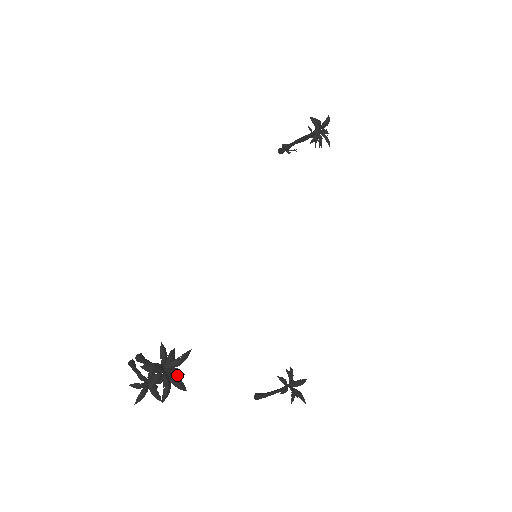
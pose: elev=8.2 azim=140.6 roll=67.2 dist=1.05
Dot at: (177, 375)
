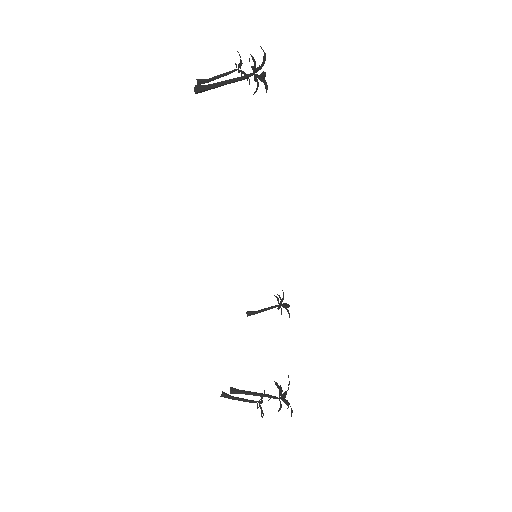
Dot at: (281, 390)
